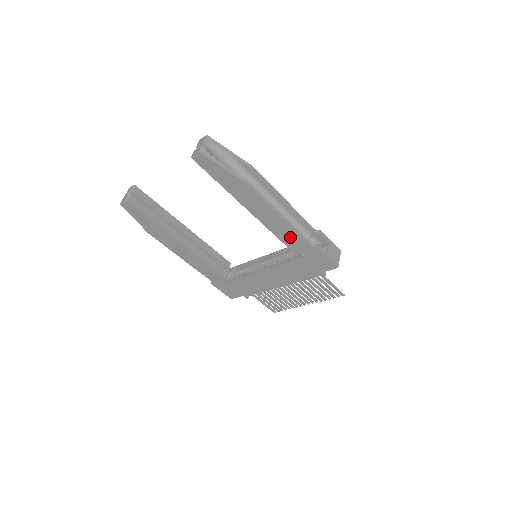
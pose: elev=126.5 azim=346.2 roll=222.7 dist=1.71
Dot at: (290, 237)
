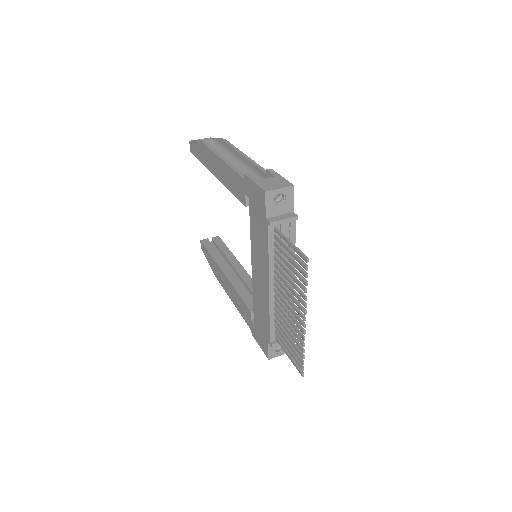
Dot at: (234, 182)
